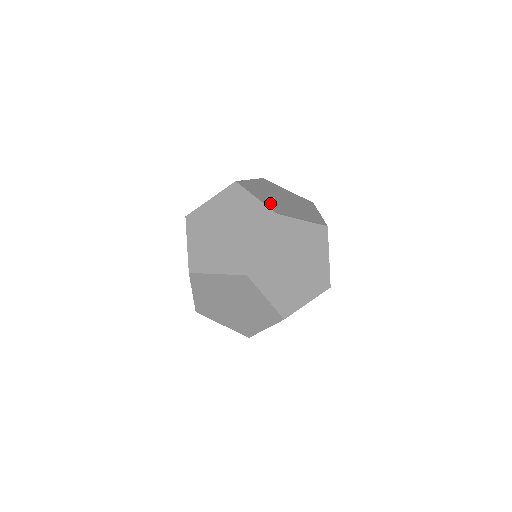
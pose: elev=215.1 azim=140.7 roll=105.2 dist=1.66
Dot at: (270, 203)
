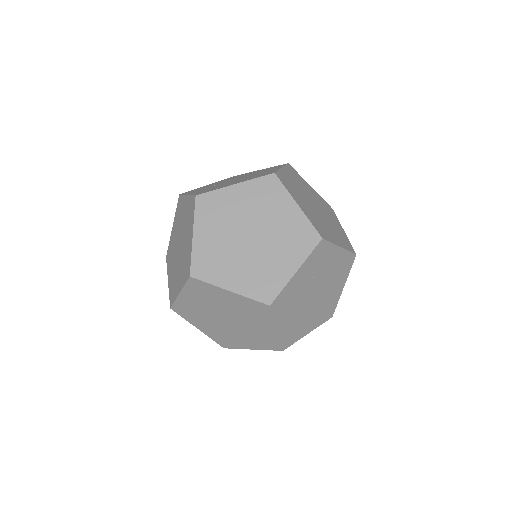
Dot at: (202, 191)
